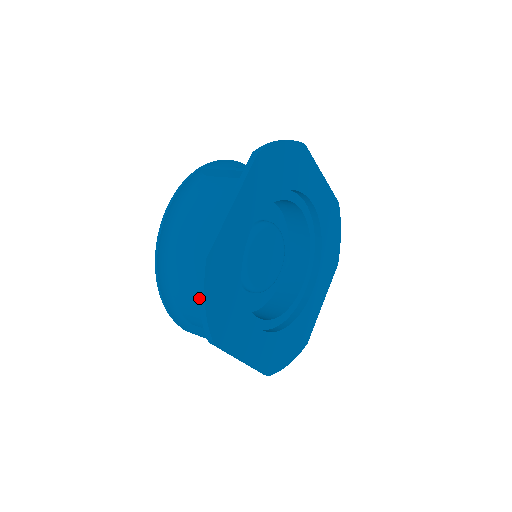
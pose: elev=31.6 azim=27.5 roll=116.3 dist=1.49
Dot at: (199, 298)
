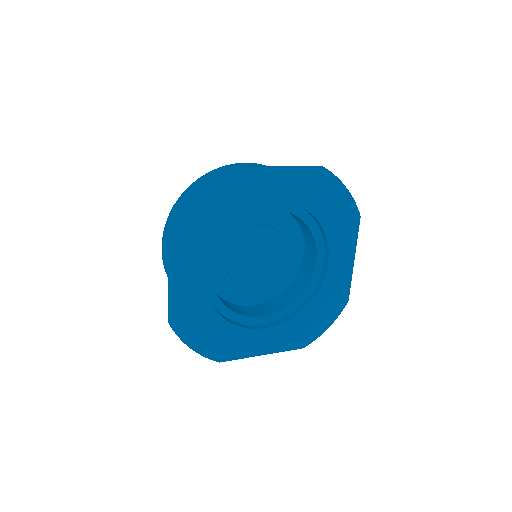
Dot at: occluded
